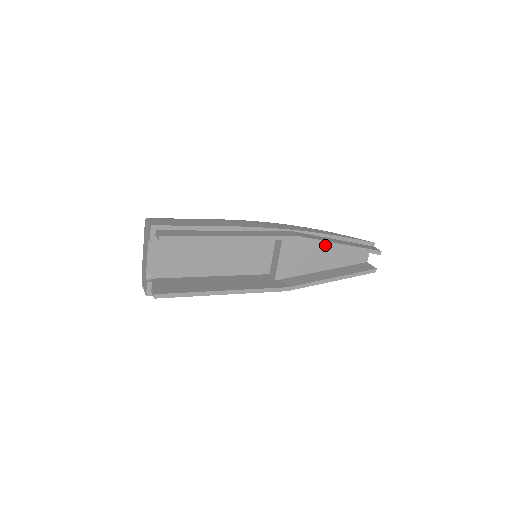
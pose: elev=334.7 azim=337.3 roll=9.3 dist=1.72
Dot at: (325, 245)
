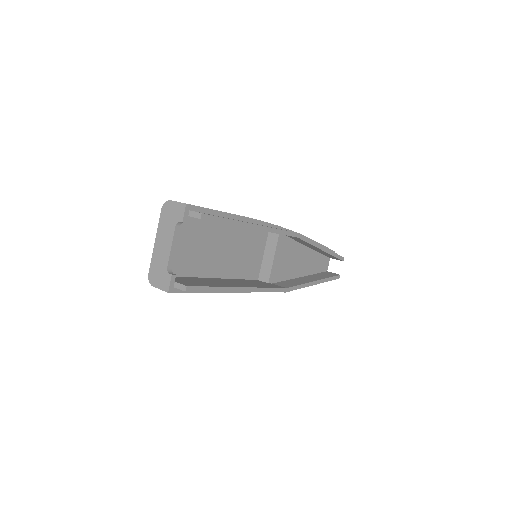
Dot at: (304, 250)
